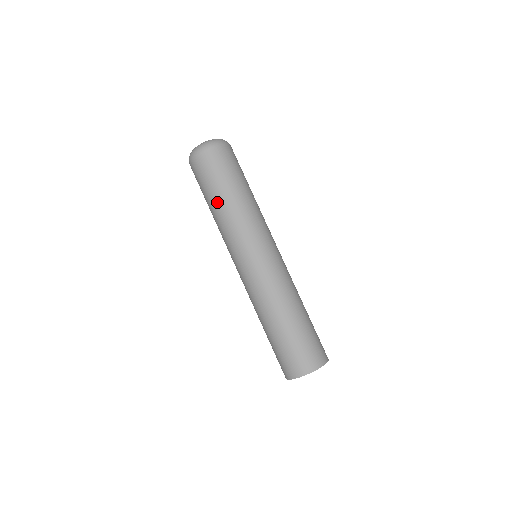
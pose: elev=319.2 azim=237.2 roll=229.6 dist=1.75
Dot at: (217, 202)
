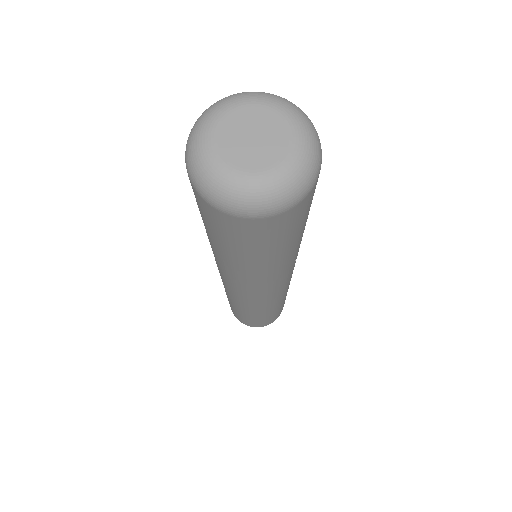
Dot at: (231, 258)
